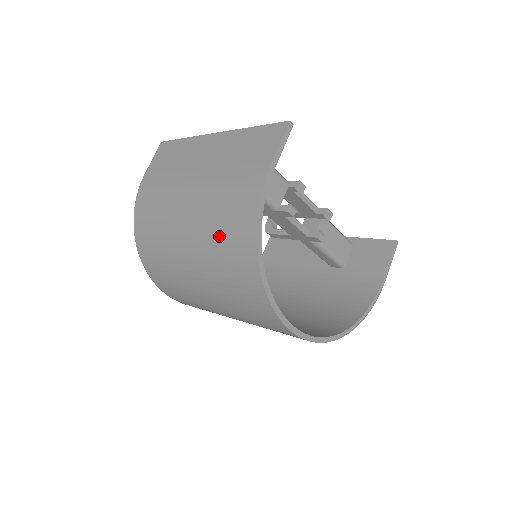
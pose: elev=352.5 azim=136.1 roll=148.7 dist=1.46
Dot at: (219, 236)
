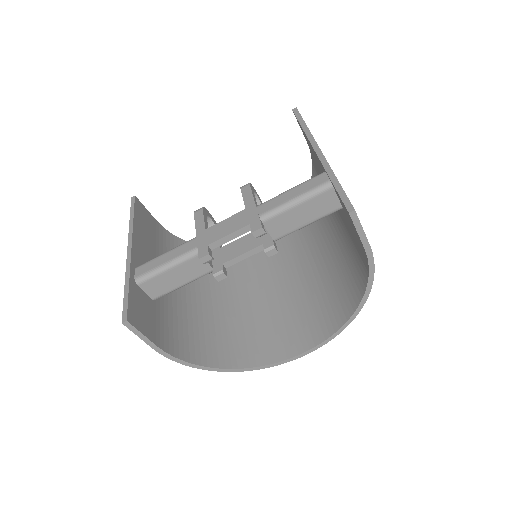
Dot at: occluded
